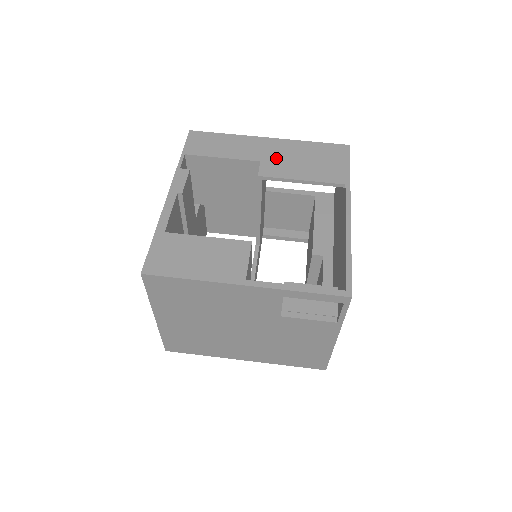
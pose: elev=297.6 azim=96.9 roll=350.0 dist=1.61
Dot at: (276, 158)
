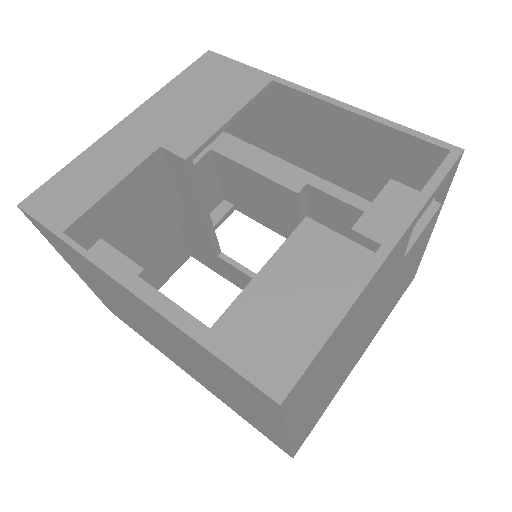
Dot at: (169, 127)
